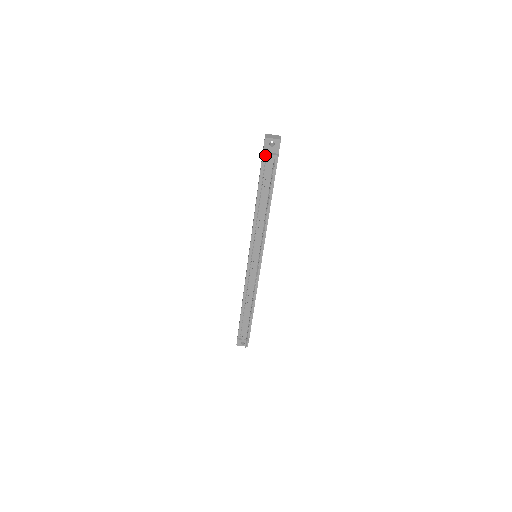
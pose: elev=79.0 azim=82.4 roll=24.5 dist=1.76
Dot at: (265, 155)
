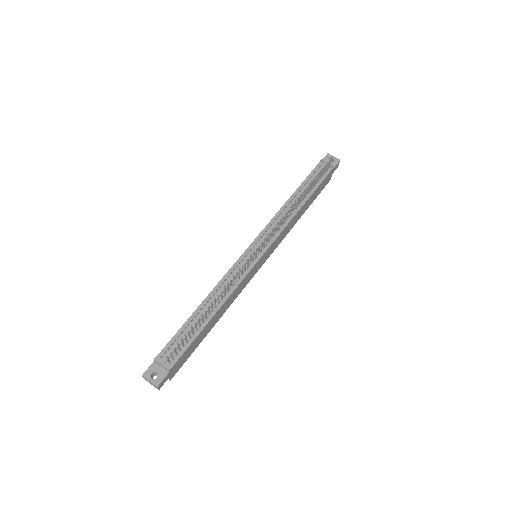
Dot at: (323, 160)
